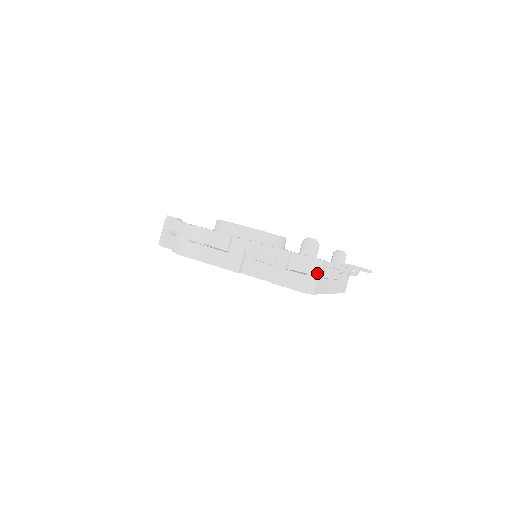
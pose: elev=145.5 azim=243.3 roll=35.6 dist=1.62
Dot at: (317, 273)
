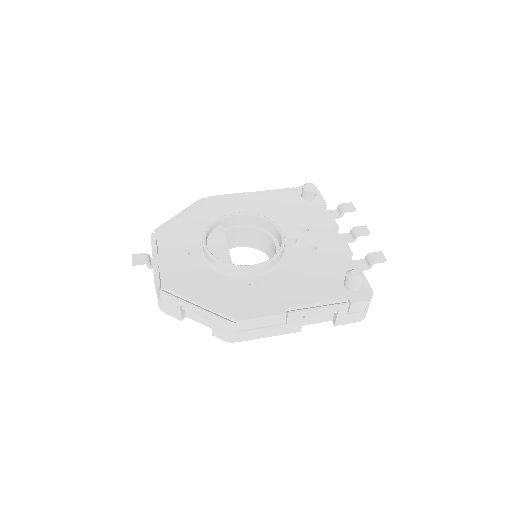
Dot at: occluded
